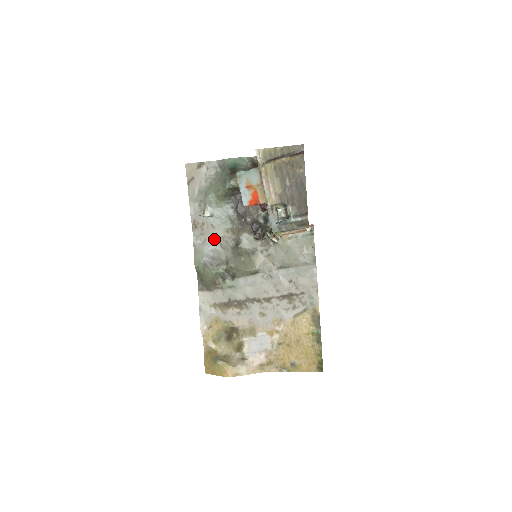
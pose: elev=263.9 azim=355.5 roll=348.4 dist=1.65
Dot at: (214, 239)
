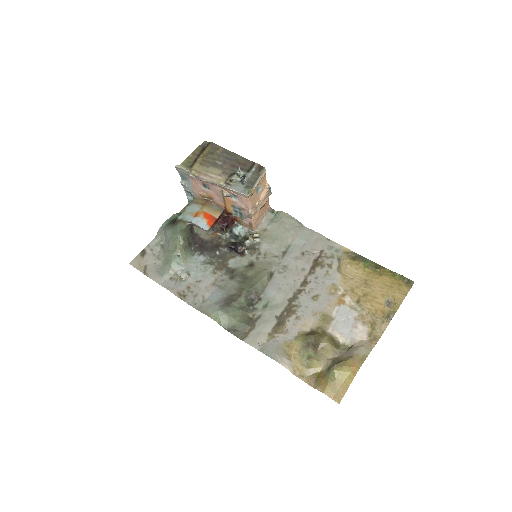
Dot at: (210, 289)
